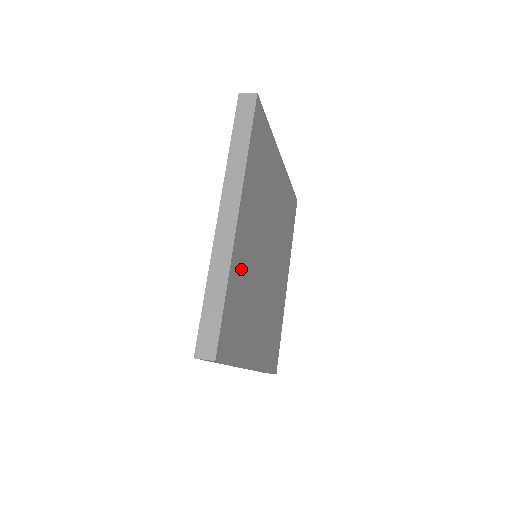
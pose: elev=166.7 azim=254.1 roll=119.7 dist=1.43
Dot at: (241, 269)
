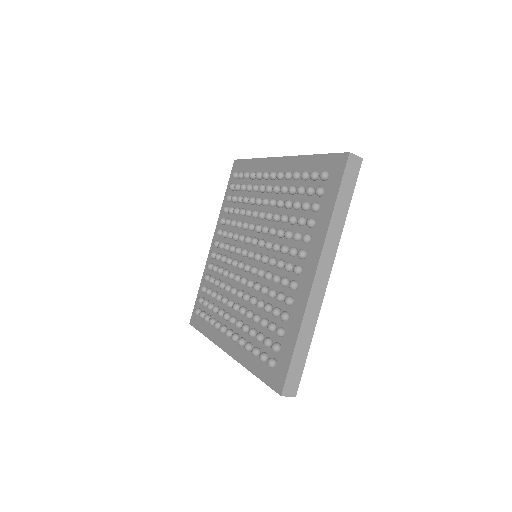
Dot at: occluded
